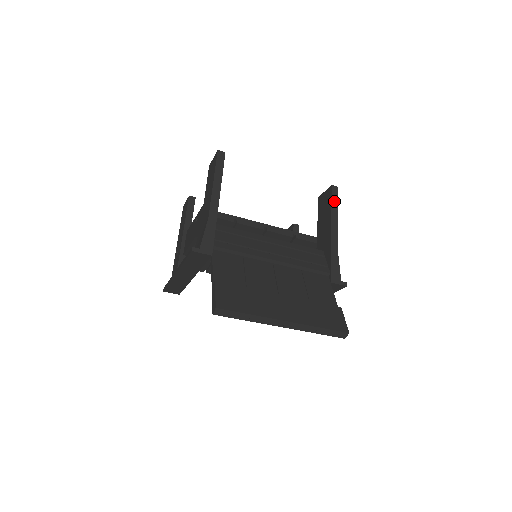
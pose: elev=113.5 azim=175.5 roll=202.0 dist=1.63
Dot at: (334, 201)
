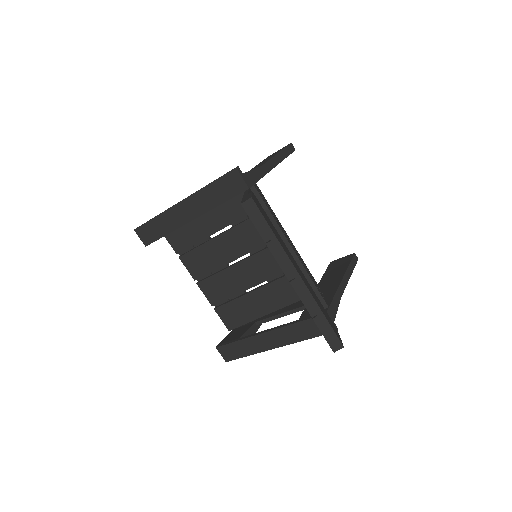
Dot at: (352, 264)
